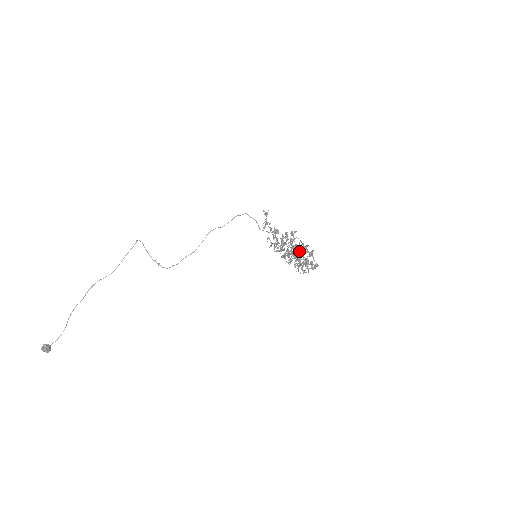
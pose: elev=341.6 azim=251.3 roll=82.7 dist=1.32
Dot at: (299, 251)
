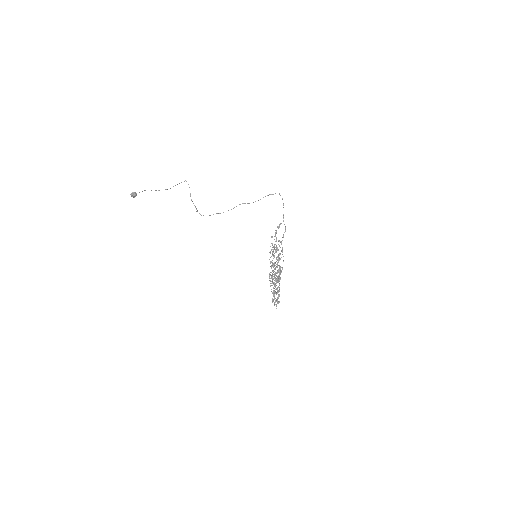
Dot at: (275, 286)
